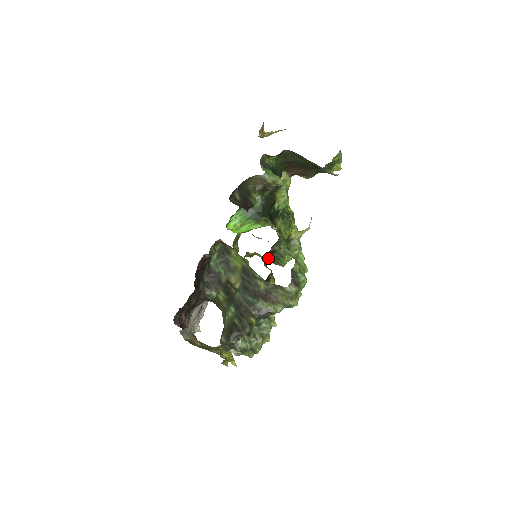
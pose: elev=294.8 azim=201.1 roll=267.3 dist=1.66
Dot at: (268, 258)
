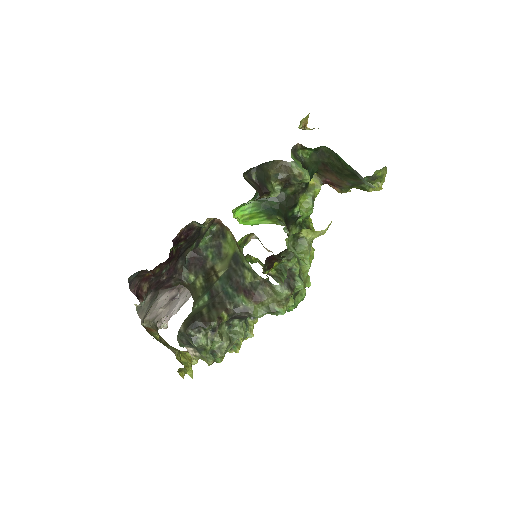
Dot at: (269, 264)
